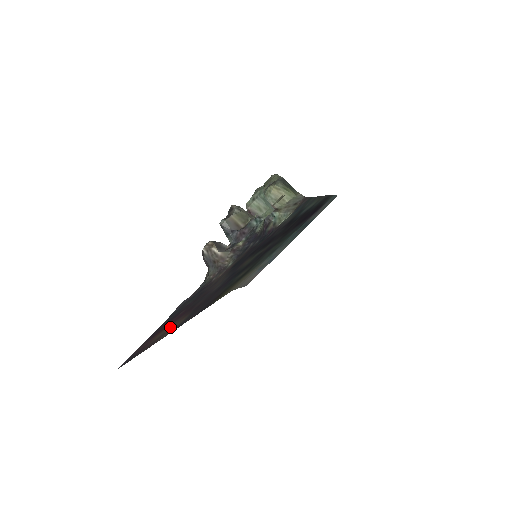
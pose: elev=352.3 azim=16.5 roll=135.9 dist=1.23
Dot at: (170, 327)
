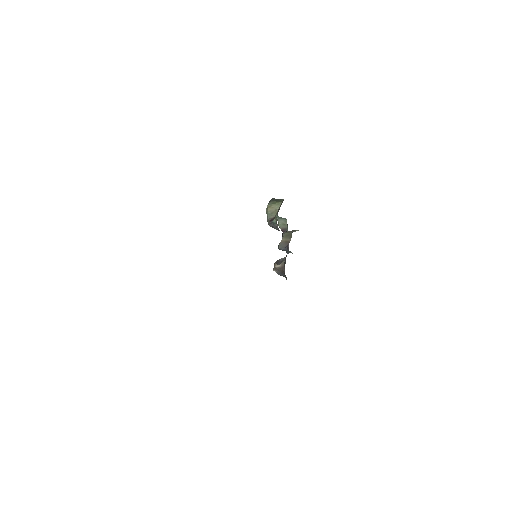
Dot at: occluded
